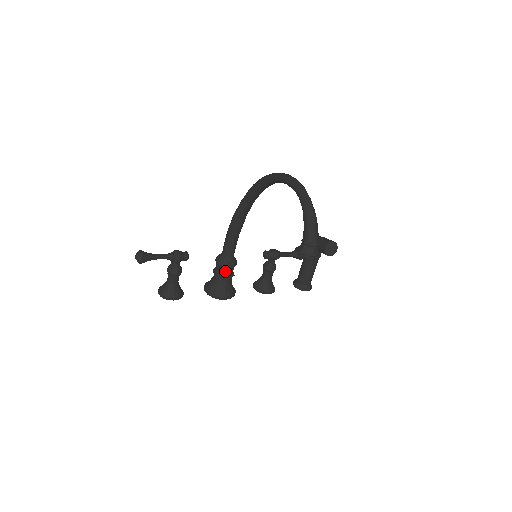
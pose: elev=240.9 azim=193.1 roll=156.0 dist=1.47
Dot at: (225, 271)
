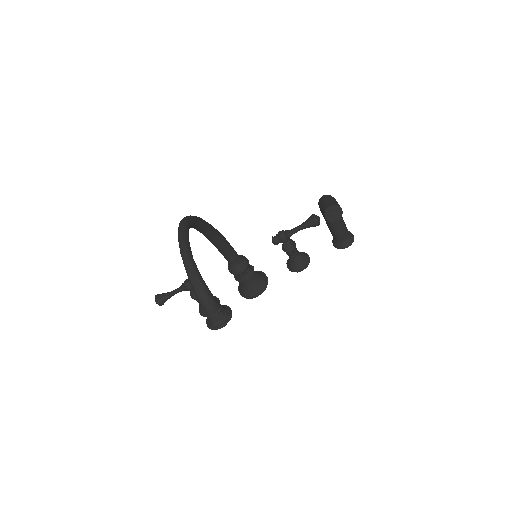
Dot at: (240, 276)
